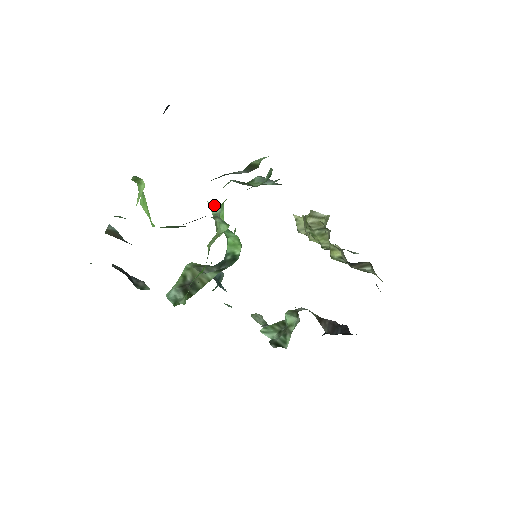
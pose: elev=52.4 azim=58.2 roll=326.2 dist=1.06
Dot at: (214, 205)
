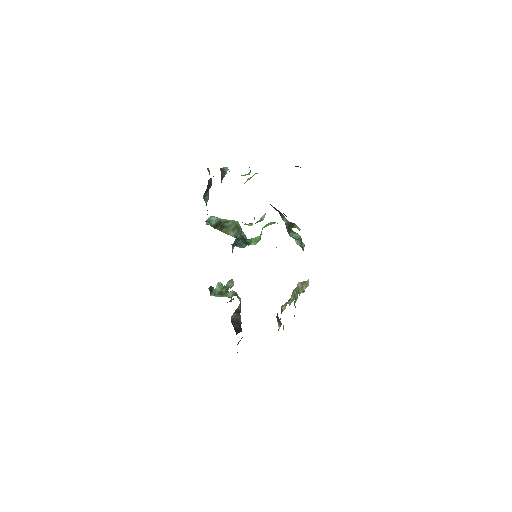
Dot at: occluded
